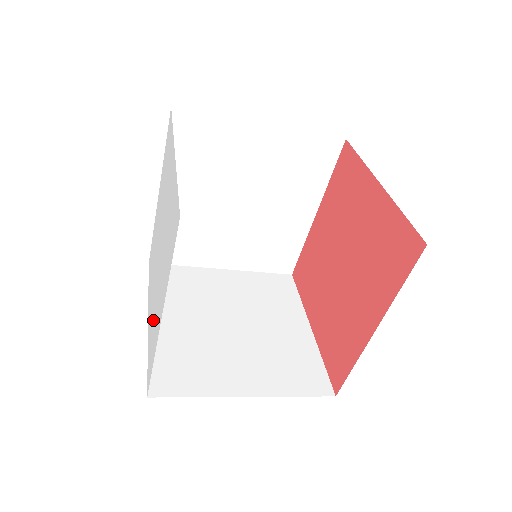
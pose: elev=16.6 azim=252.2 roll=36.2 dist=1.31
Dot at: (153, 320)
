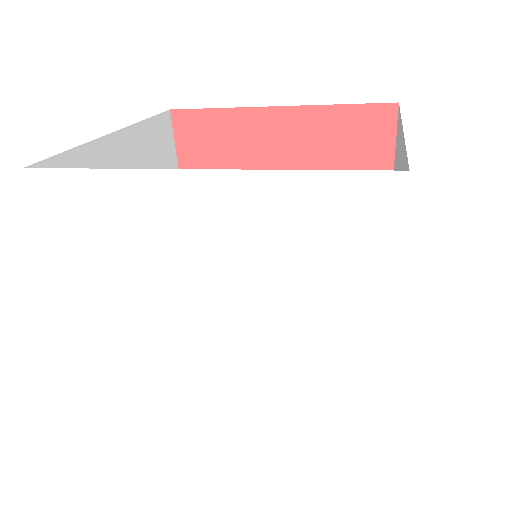
Dot at: (152, 381)
